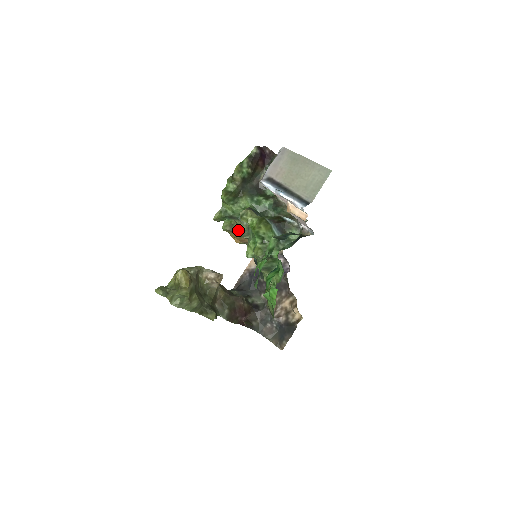
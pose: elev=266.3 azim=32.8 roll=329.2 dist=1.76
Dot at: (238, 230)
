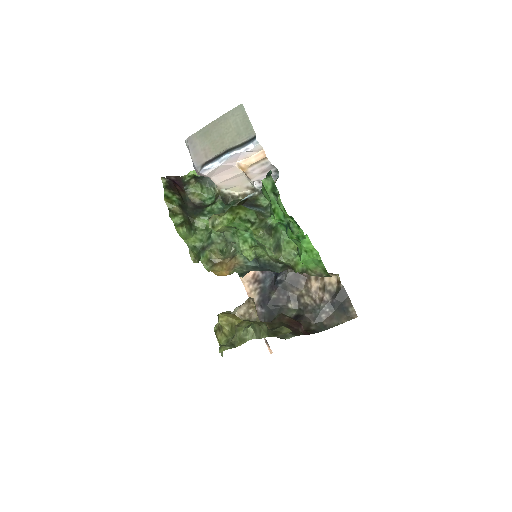
Dot at: (220, 252)
